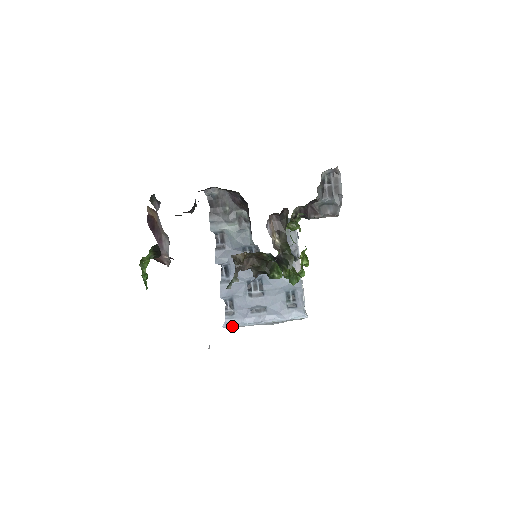
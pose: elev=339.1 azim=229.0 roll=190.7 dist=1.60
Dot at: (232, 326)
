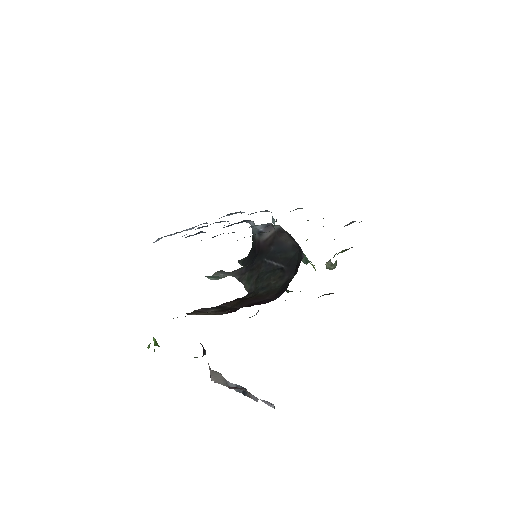
Dot at: (161, 238)
